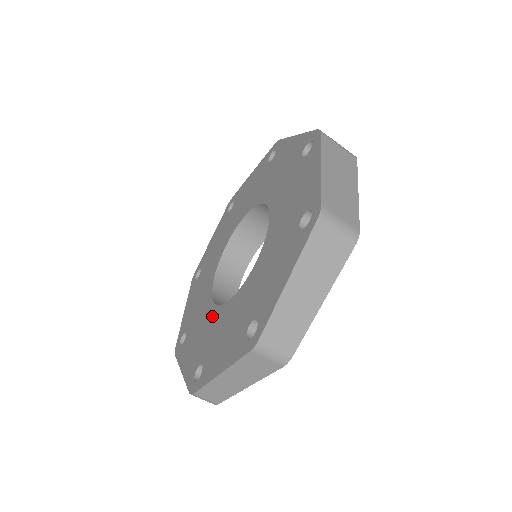
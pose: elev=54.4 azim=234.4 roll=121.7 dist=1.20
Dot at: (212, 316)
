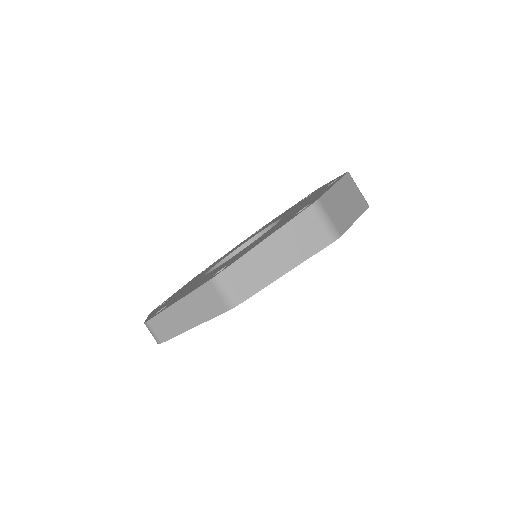
Dot at: (196, 281)
